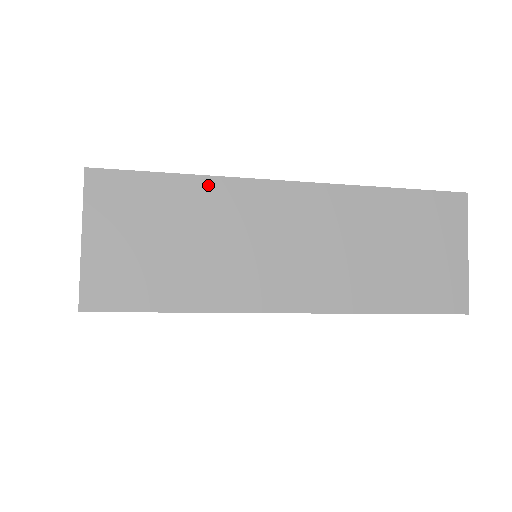
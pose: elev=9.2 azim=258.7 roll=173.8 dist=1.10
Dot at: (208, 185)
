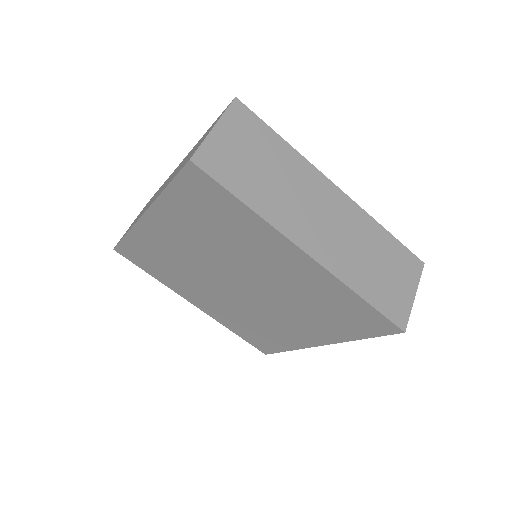
Dot at: (294, 154)
